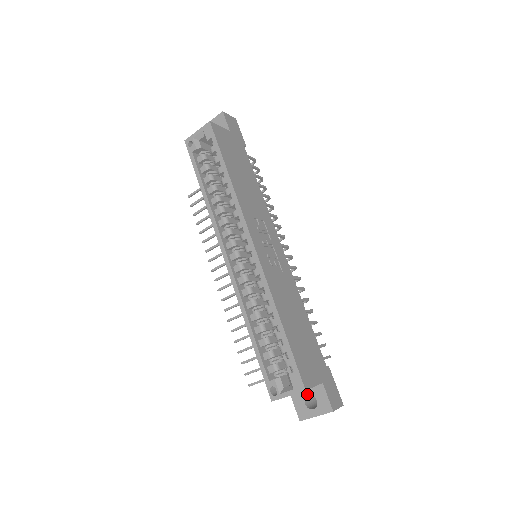
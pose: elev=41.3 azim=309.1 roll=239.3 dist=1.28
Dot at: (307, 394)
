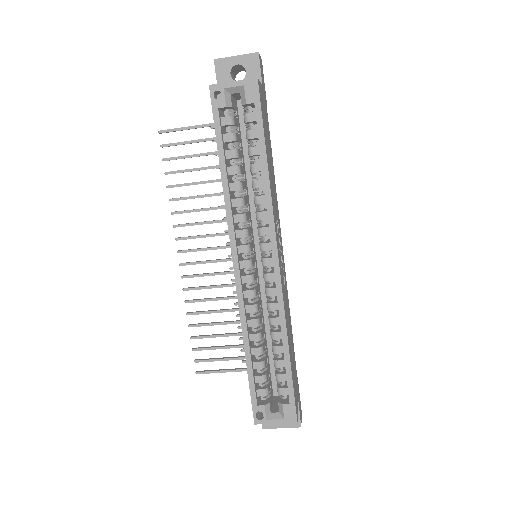
Dot at: occluded
